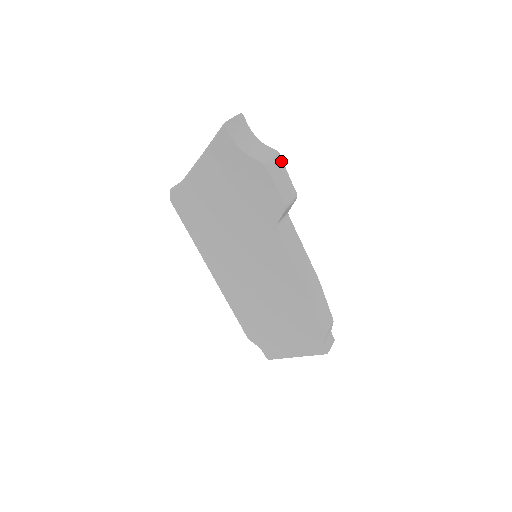
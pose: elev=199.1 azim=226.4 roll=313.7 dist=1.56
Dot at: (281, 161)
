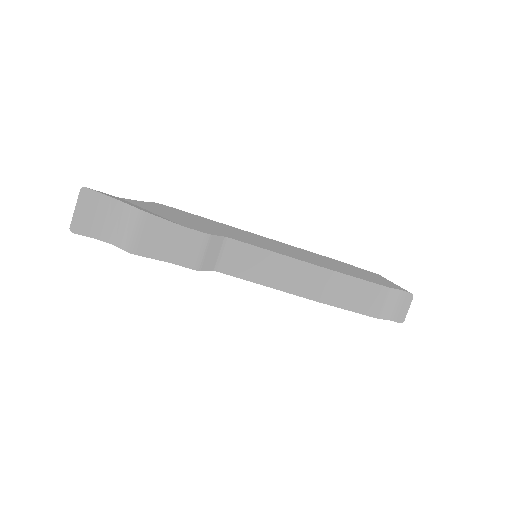
Dot at: (153, 219)
